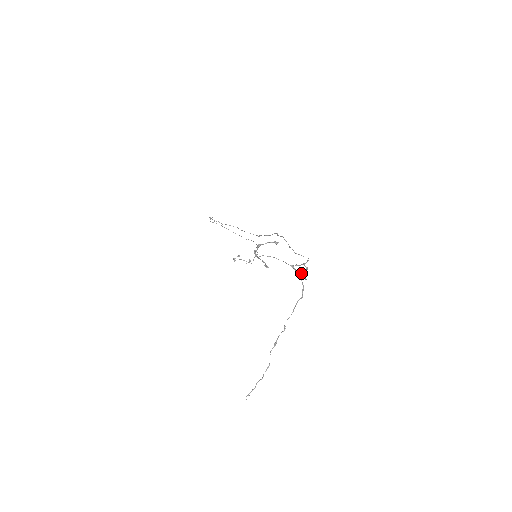
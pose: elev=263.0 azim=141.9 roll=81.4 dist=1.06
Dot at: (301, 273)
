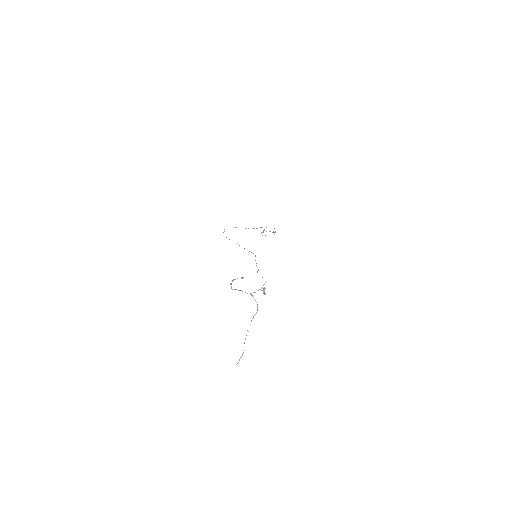
Dot at: (264, 290)
